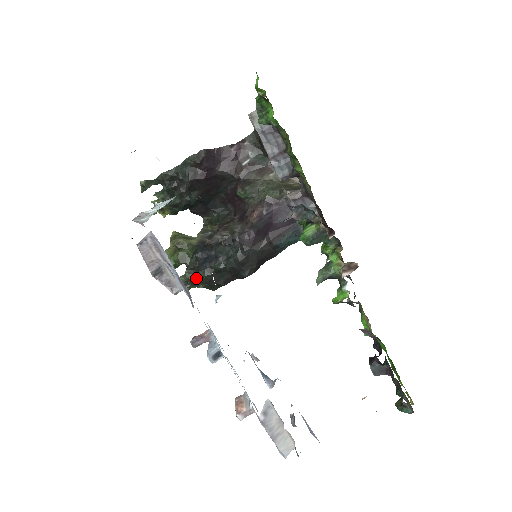
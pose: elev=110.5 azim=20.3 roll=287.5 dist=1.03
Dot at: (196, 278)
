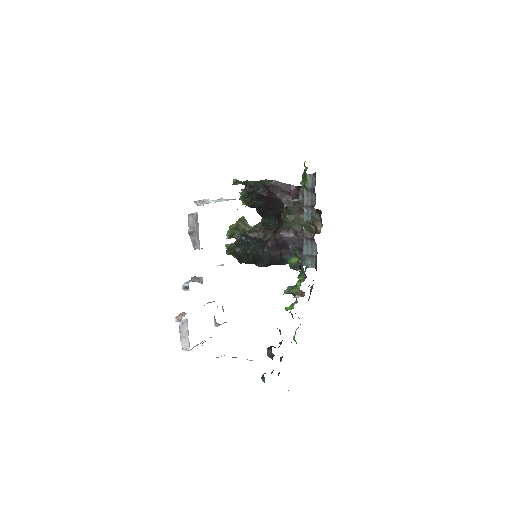
Dot at: (233, 250)
